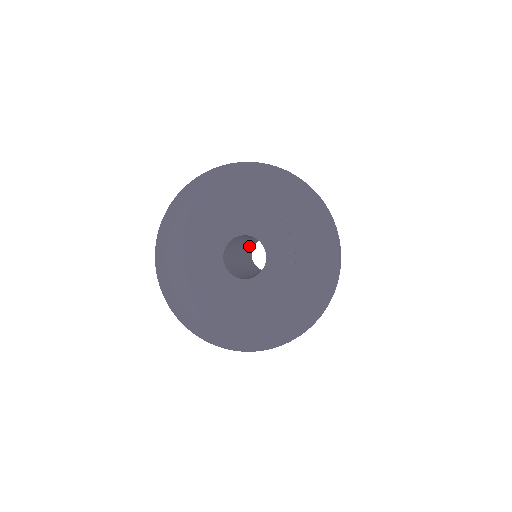
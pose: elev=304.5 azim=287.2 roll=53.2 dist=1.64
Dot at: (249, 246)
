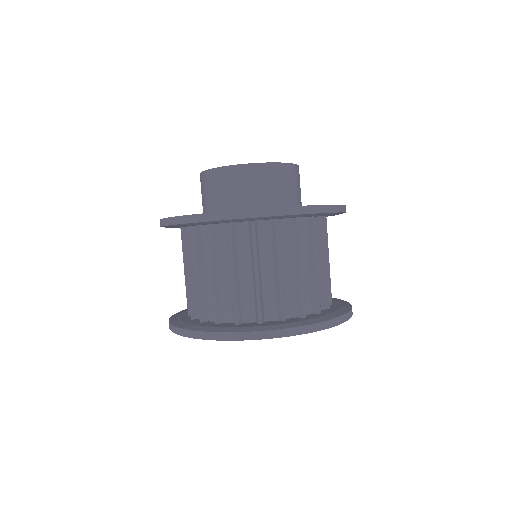
Dot at: occluded
